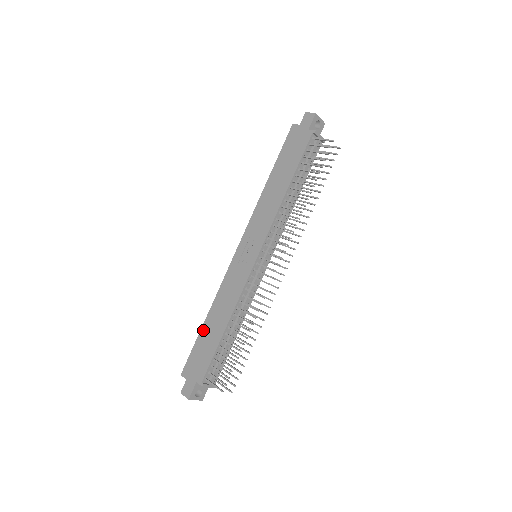
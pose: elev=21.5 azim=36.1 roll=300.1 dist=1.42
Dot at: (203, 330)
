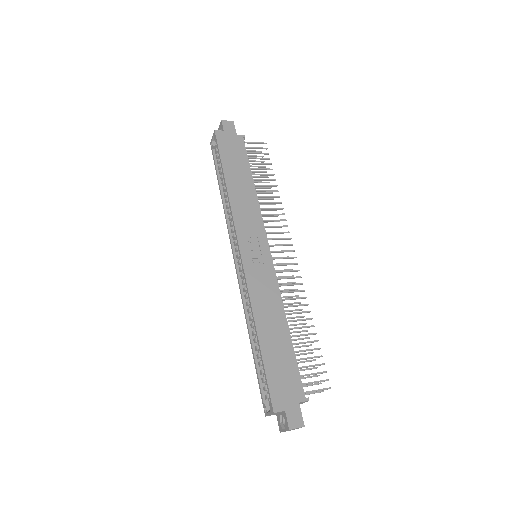
Dot at: (264, 349)
